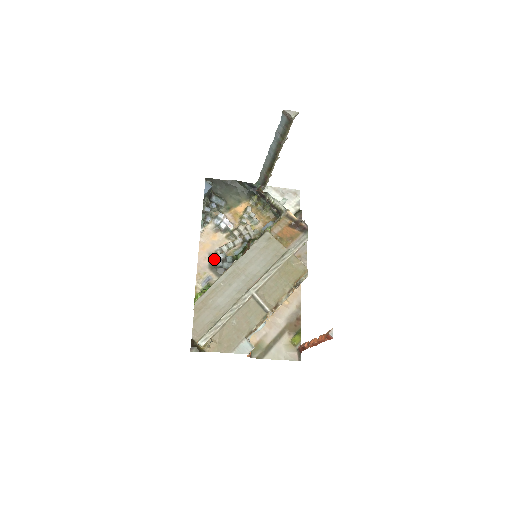
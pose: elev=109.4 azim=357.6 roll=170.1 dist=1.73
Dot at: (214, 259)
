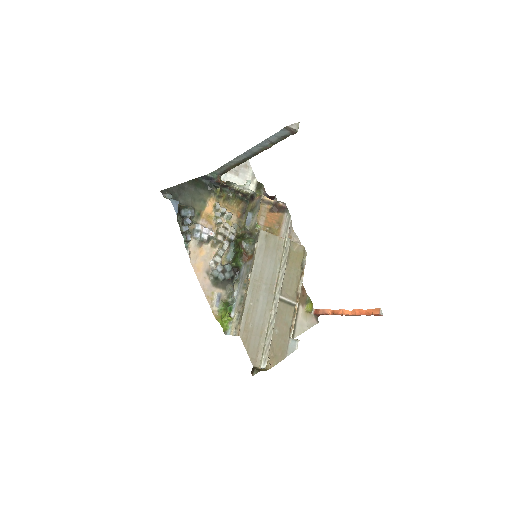
Dot at: (215, 276)
